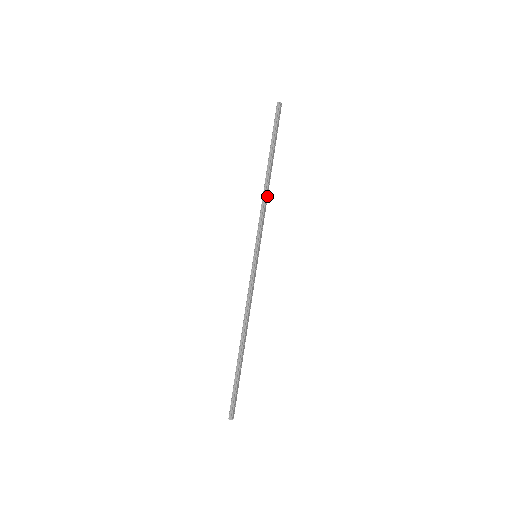
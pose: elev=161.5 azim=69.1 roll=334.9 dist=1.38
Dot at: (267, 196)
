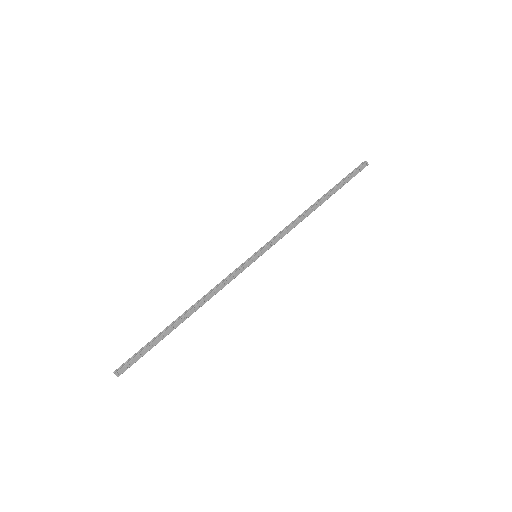
Dot at: (303, 219)
